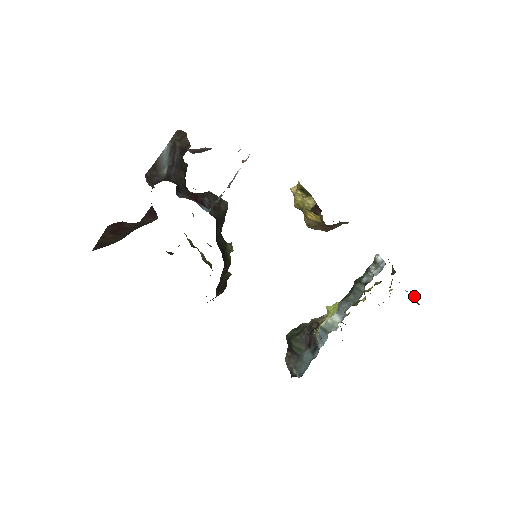
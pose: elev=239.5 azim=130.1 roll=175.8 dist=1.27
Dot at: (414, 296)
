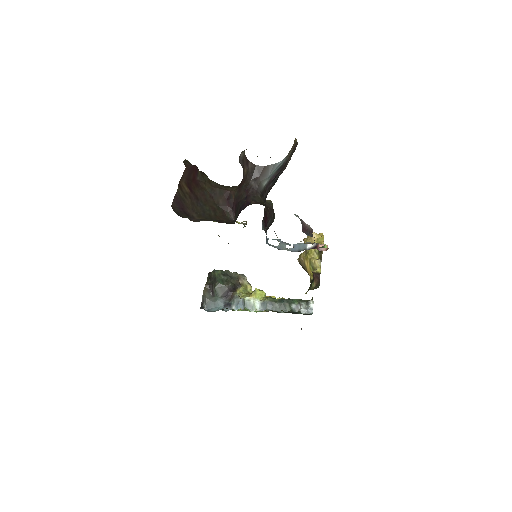
Dot at: occluded
